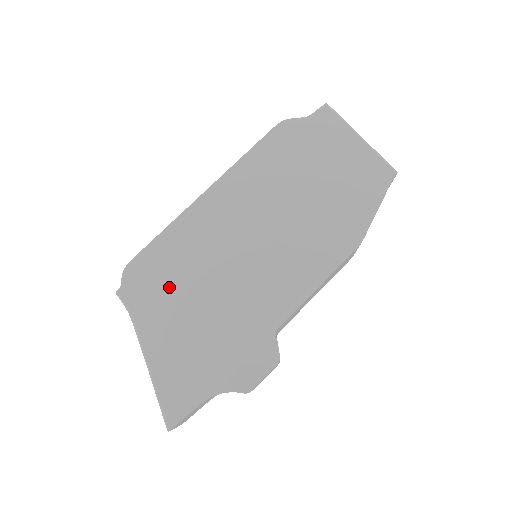
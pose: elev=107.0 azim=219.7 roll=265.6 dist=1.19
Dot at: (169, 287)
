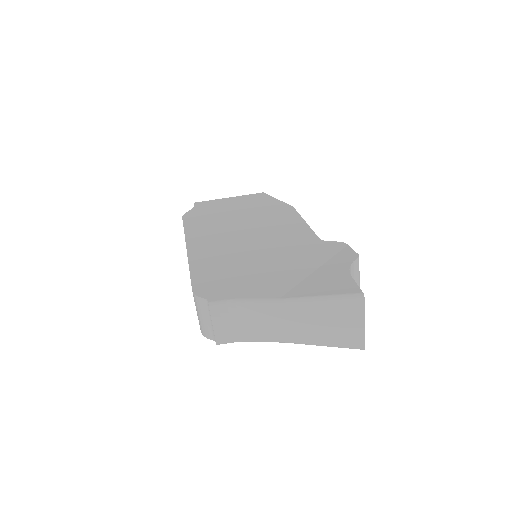
Dot at: (238, 276)
